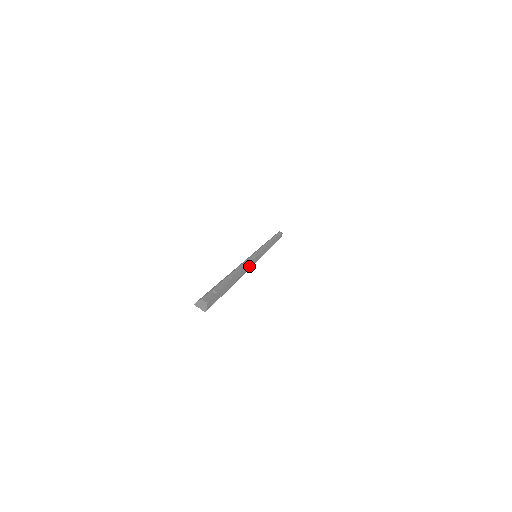
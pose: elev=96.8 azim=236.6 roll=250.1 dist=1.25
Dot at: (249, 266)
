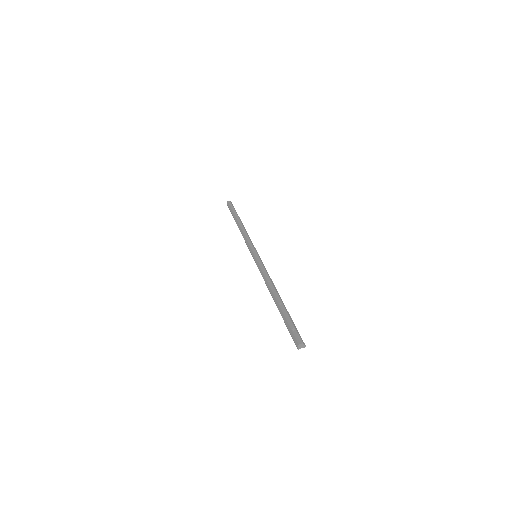
Dot at: (268, 274)
